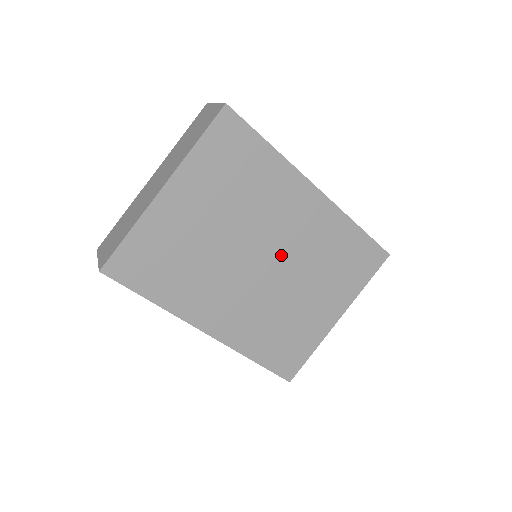
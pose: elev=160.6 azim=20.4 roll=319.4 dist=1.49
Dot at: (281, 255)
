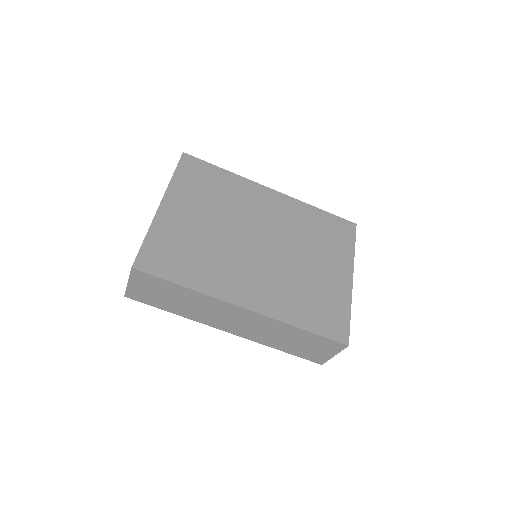
Dot at: (272, 236)
